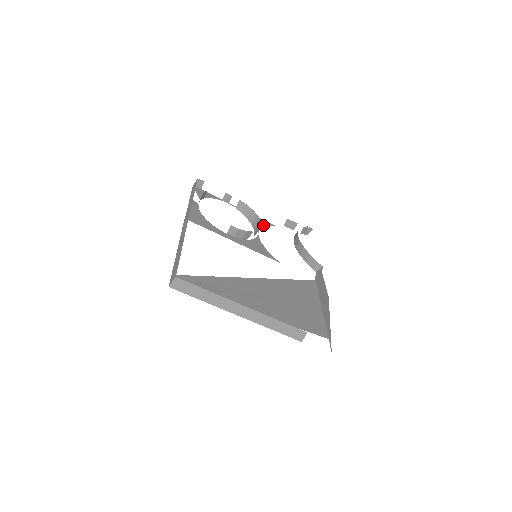
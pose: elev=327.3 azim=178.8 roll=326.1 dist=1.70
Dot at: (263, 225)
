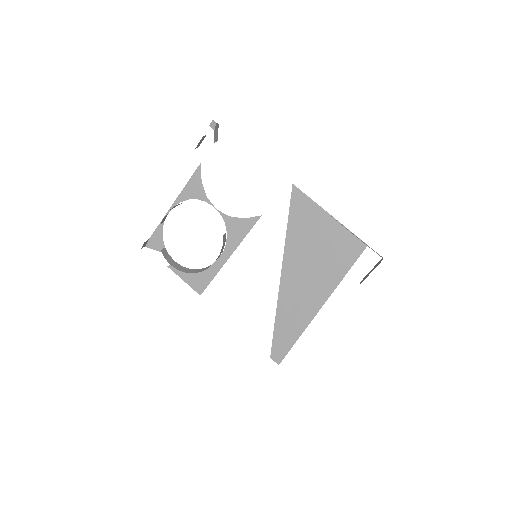
Dot at: (201, 187)
